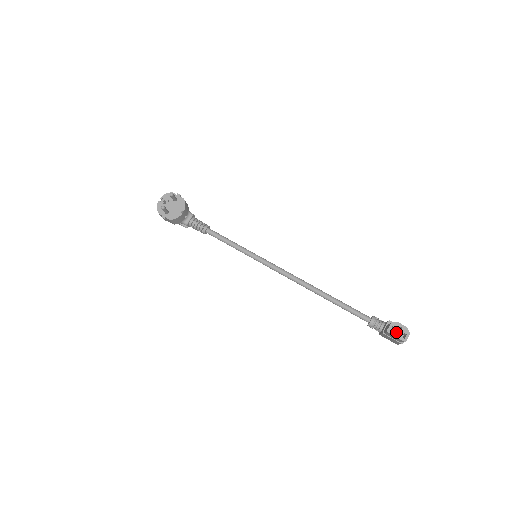
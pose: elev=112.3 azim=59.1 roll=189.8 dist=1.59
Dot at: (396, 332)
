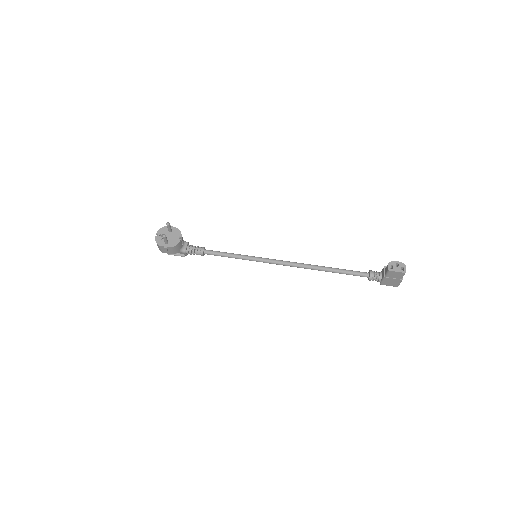
Dot at: (395, 268)
